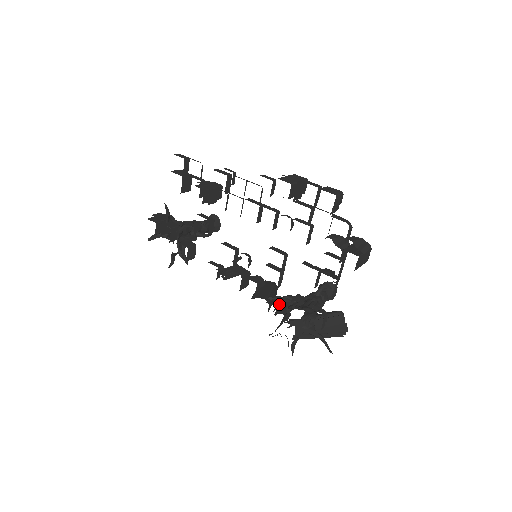
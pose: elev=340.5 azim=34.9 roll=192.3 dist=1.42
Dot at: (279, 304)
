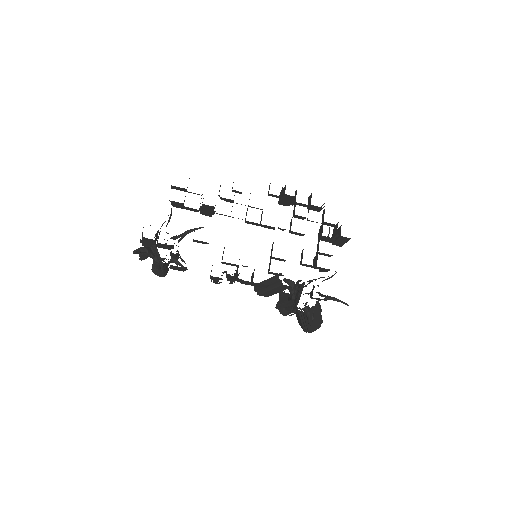
Dot at: occluded
